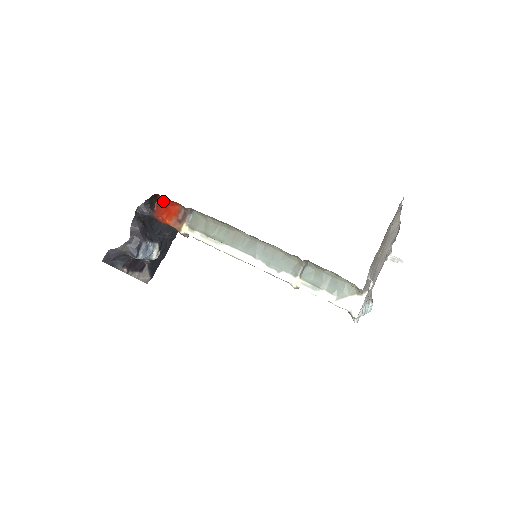
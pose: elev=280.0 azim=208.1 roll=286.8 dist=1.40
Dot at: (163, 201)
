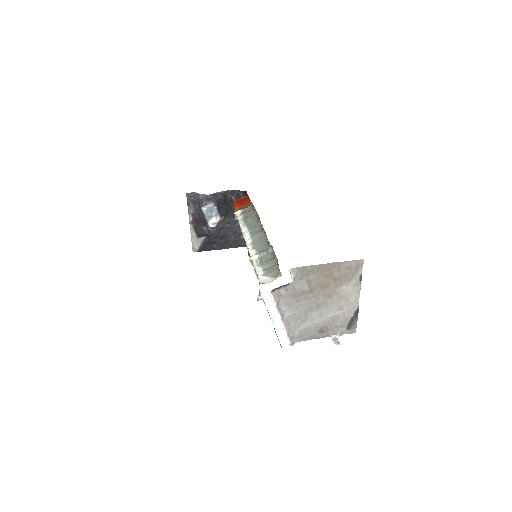
Dot at: (246, 198)
